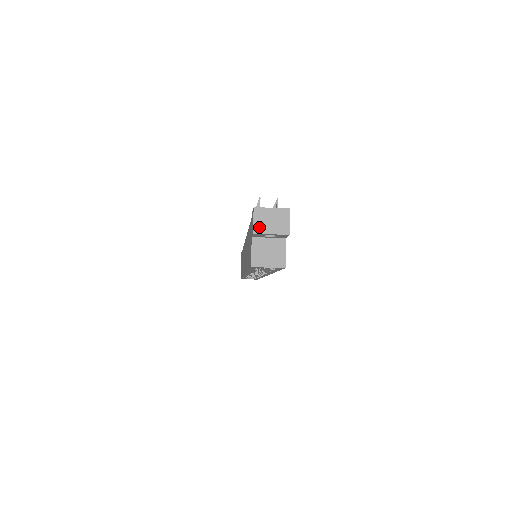
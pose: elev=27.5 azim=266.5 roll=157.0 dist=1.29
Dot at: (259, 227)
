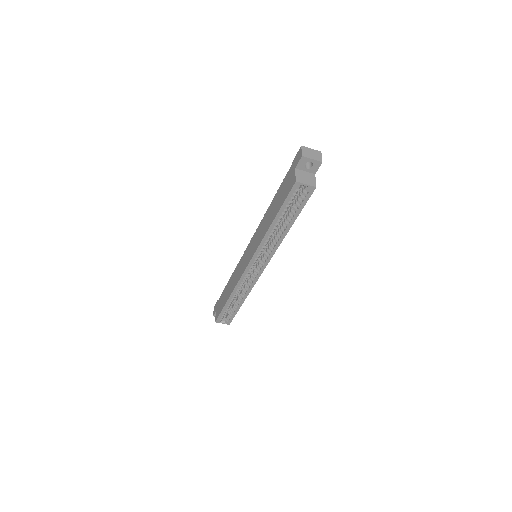
Dot at: (305, 154)
